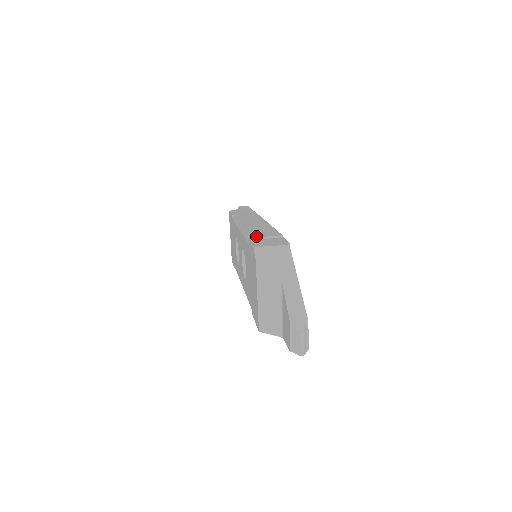
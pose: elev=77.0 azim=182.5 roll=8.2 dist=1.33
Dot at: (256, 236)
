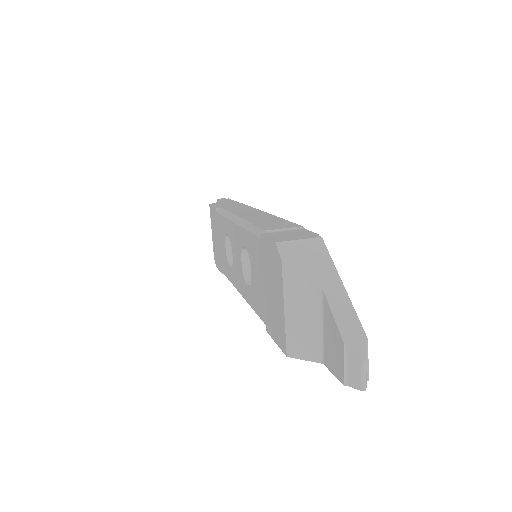
Dot at: (268, 228)
